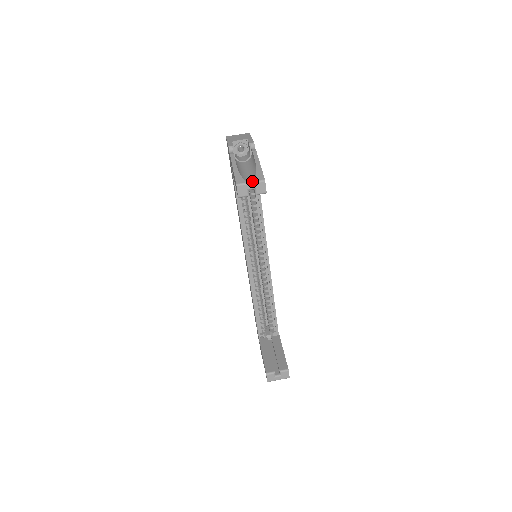
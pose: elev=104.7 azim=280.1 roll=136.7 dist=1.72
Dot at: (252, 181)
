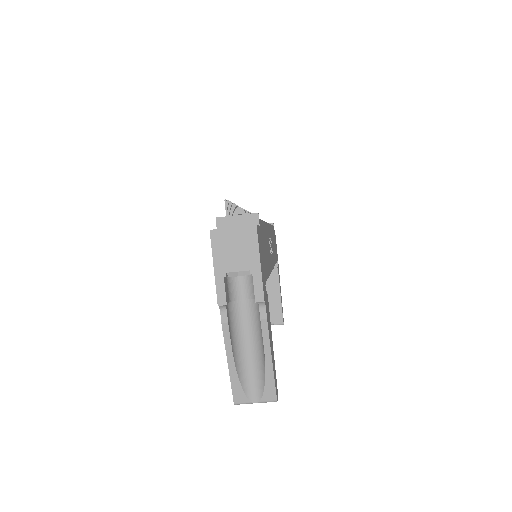
Dot at: (258, 402)
